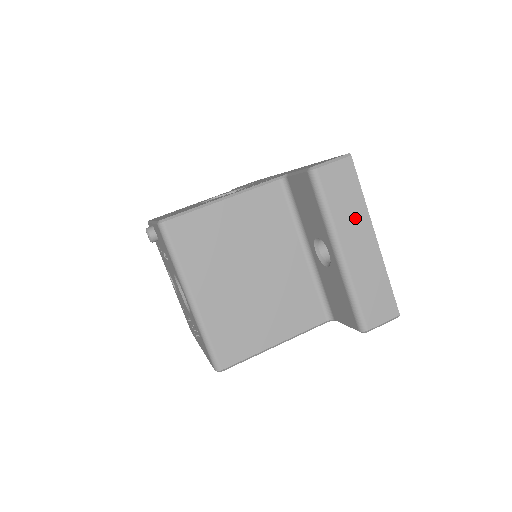
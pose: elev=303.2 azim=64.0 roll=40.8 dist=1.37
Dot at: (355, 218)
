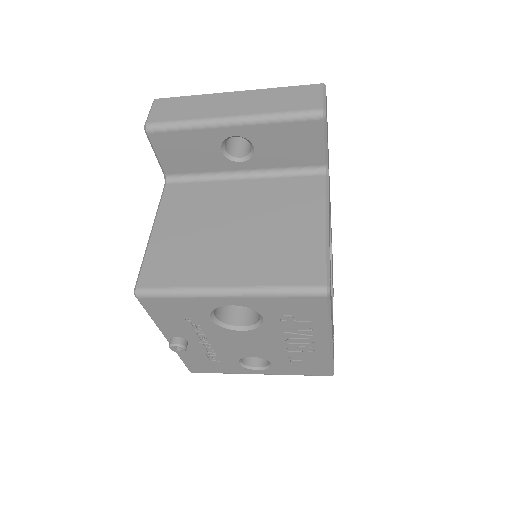
Dot at: (207, 104)
